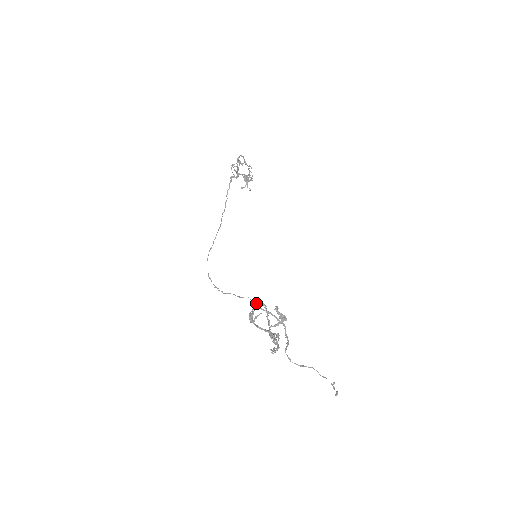
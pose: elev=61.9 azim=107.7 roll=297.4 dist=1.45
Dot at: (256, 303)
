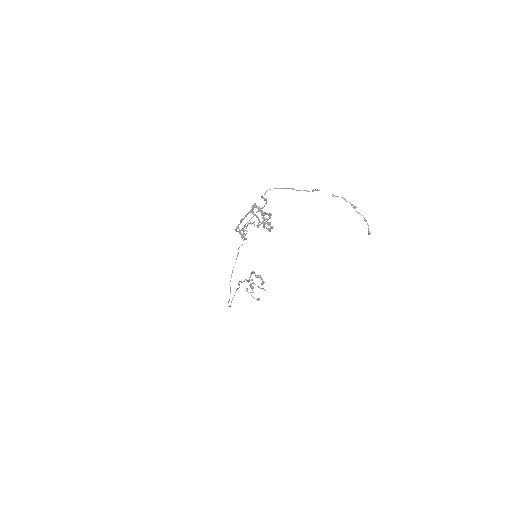
Dot at: occluded
